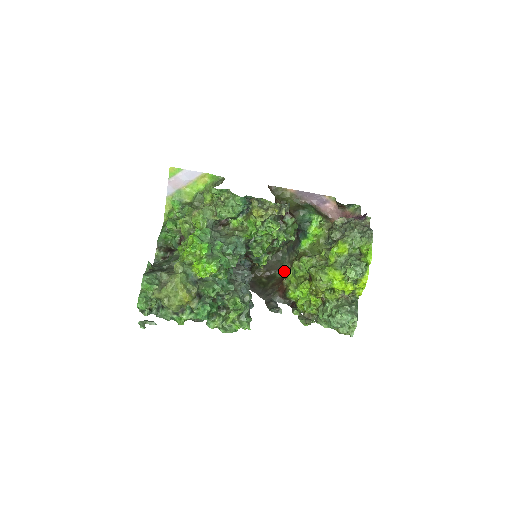
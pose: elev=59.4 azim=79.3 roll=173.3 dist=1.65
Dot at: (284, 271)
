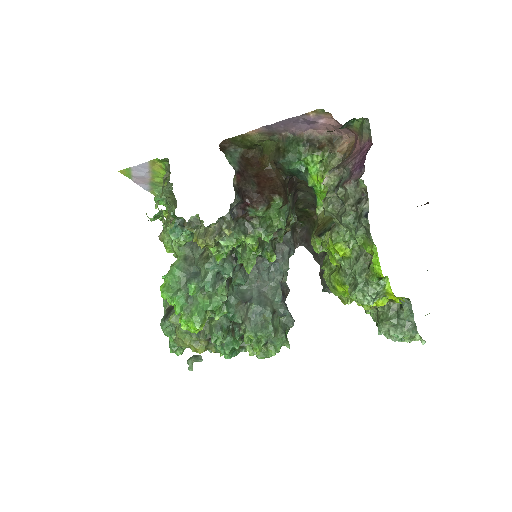
Dot at: occluded
